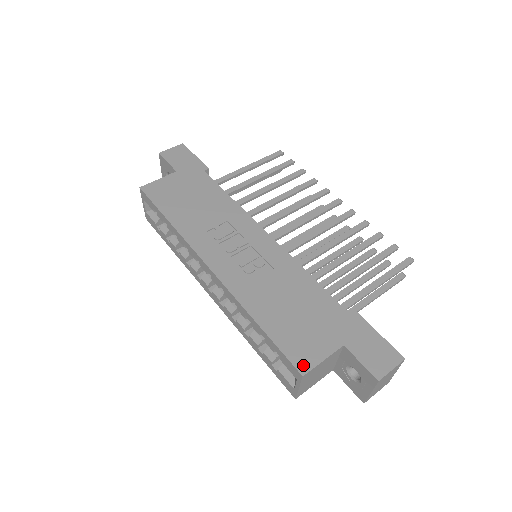
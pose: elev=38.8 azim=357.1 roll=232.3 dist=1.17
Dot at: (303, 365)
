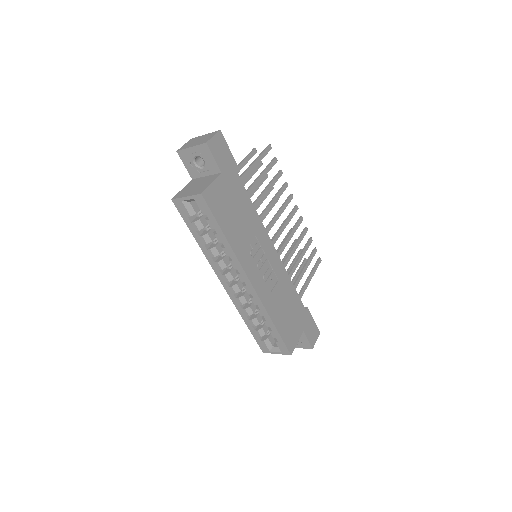
Dot at: (291, 348)
